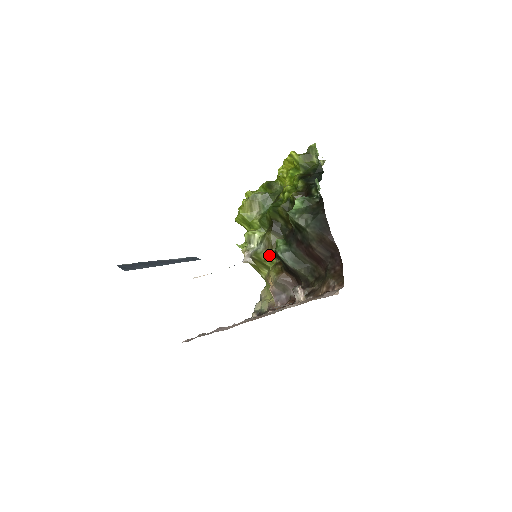
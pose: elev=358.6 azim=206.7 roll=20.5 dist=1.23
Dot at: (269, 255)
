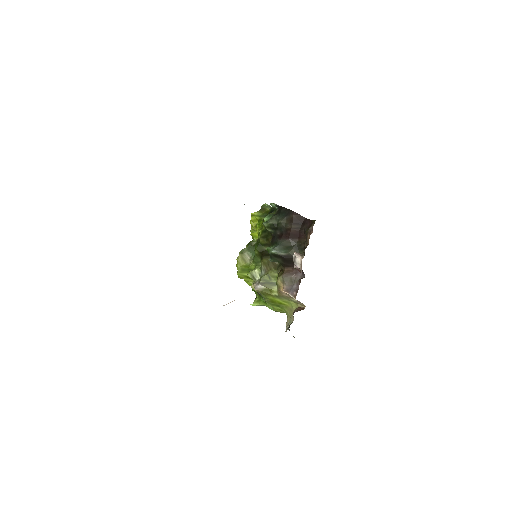
Dot at: (271, 273)
